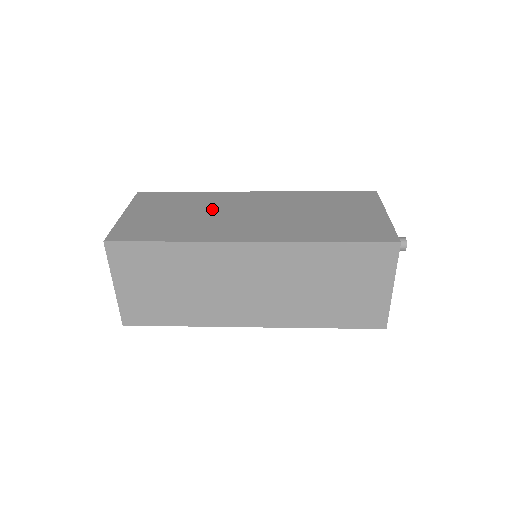
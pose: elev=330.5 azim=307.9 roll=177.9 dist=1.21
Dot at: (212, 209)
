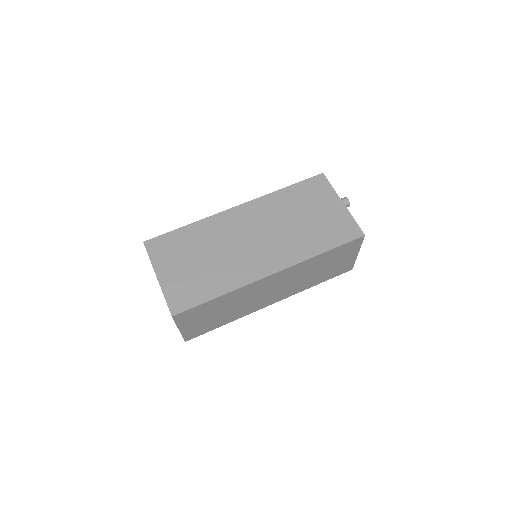
Dot at: (220, 244)
